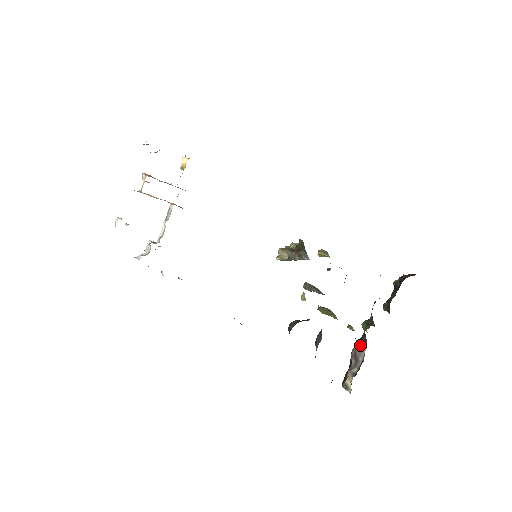
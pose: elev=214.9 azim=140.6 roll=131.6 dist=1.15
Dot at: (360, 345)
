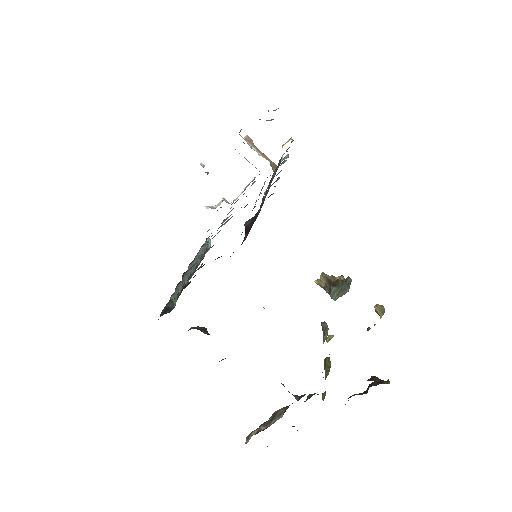
Dot at: (283, 409)
